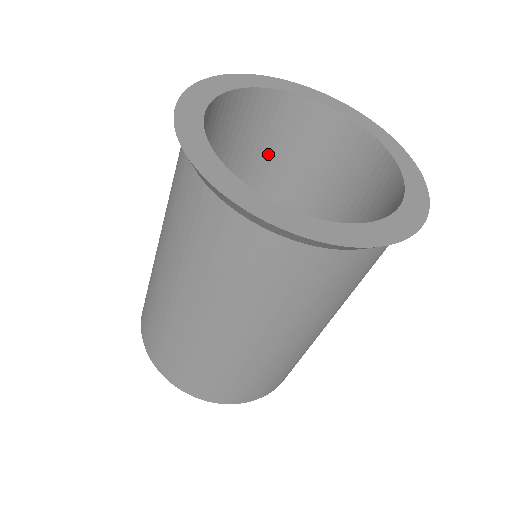
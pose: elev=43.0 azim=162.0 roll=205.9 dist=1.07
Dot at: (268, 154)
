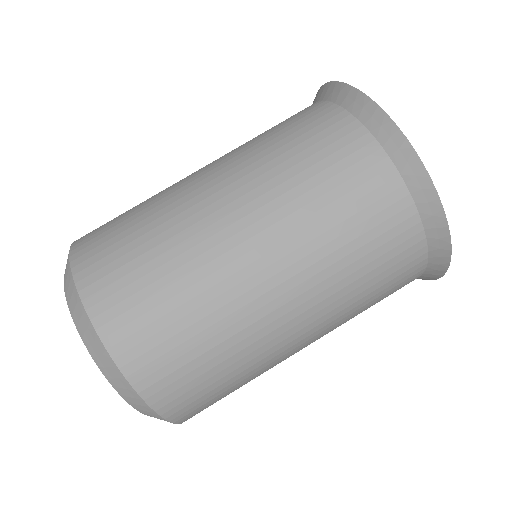
Dot at: occluded
